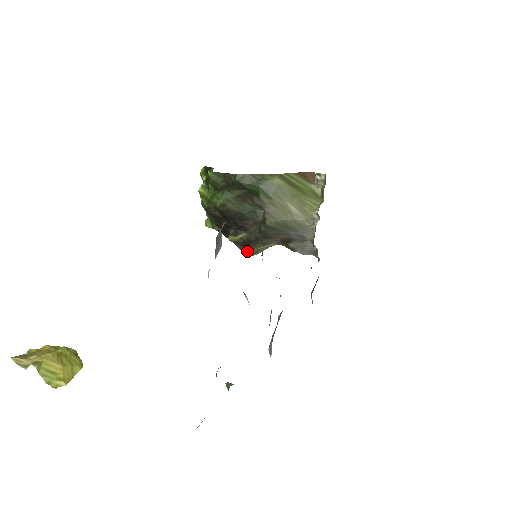
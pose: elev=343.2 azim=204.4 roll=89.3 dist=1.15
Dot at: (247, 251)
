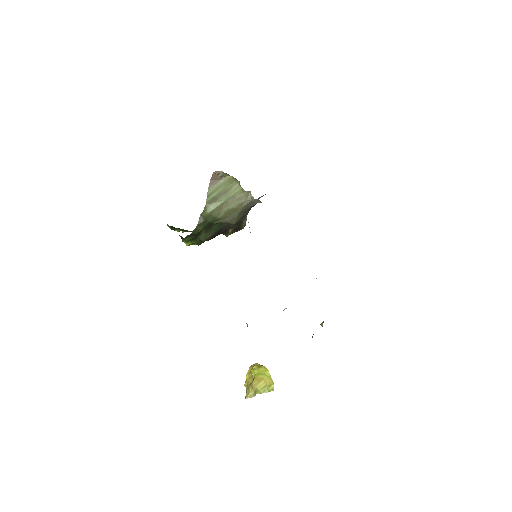
Dot at: (241, 229)
